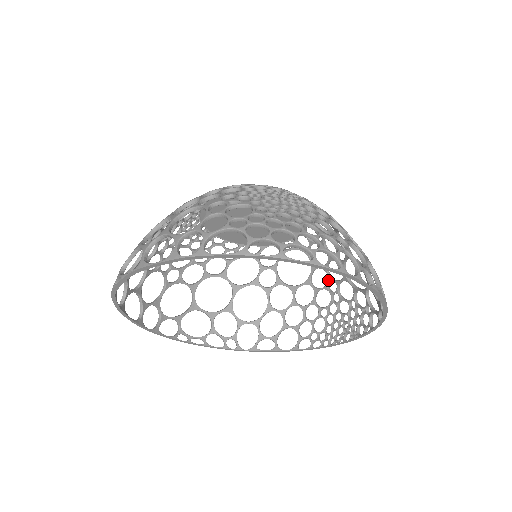
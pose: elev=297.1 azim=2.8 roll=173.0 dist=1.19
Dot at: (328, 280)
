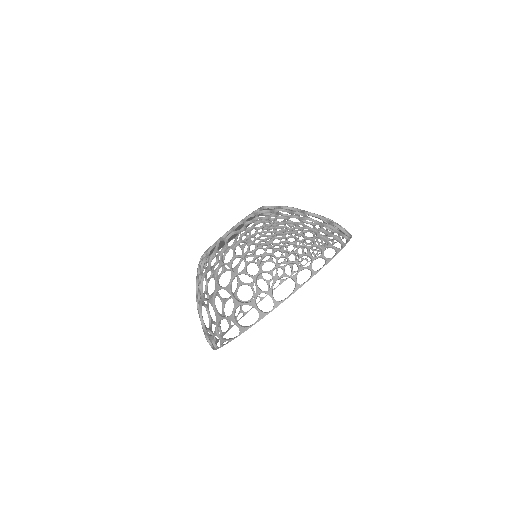
Dot at: (290, 227)
